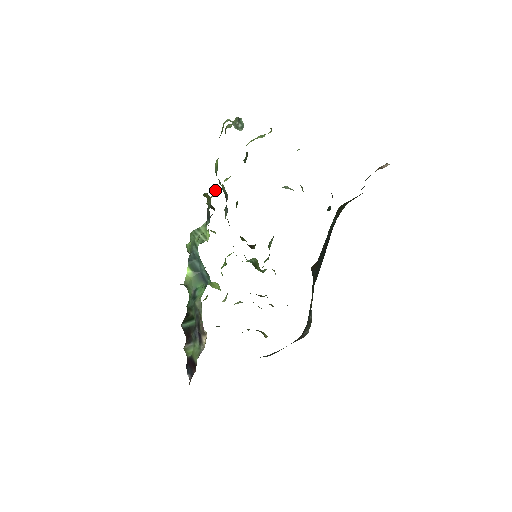
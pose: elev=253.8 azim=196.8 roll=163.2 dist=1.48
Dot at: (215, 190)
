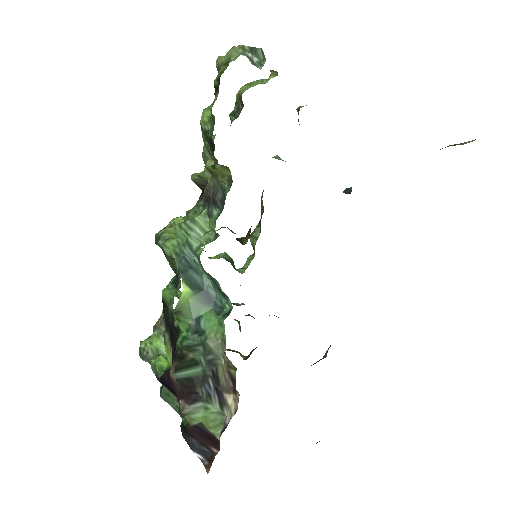
Dot at: (211, 159)
